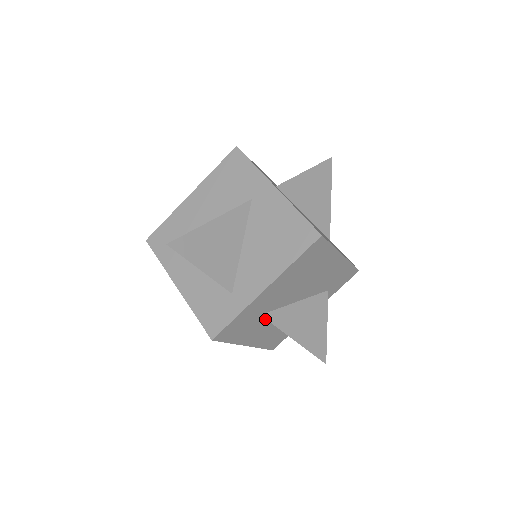
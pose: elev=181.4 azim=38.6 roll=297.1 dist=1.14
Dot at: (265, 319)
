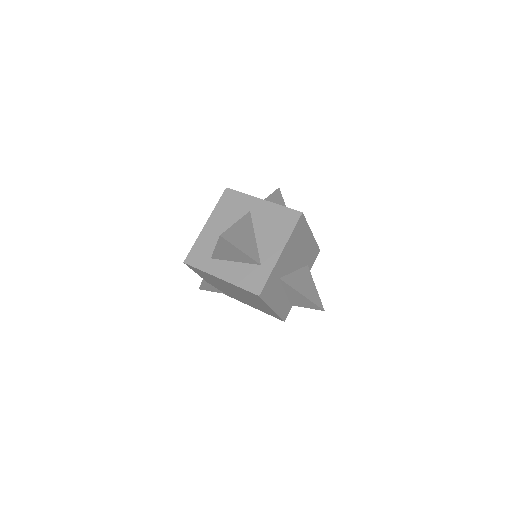
Dot at: (281, 284)
